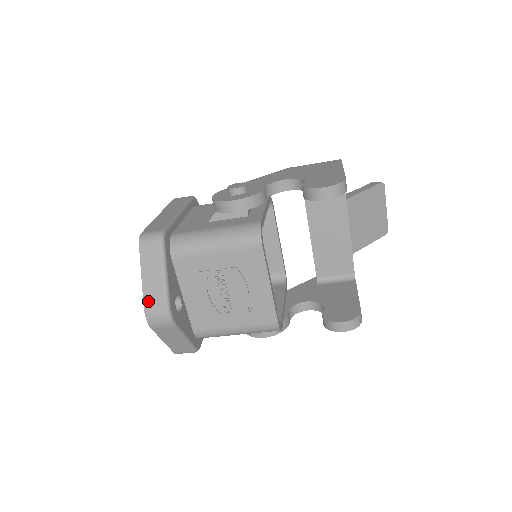
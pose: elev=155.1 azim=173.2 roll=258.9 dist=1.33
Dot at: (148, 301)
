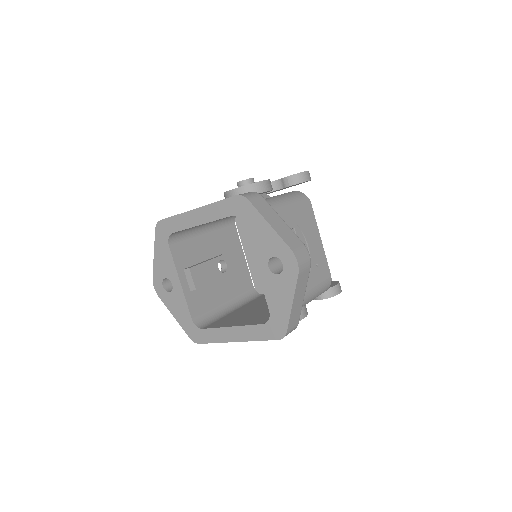
Dot at: (290, 243)
